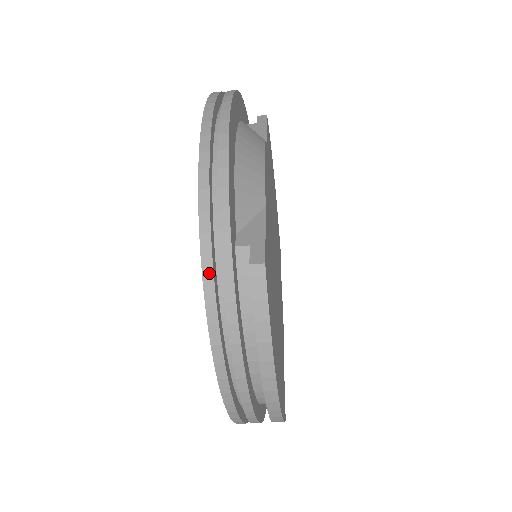
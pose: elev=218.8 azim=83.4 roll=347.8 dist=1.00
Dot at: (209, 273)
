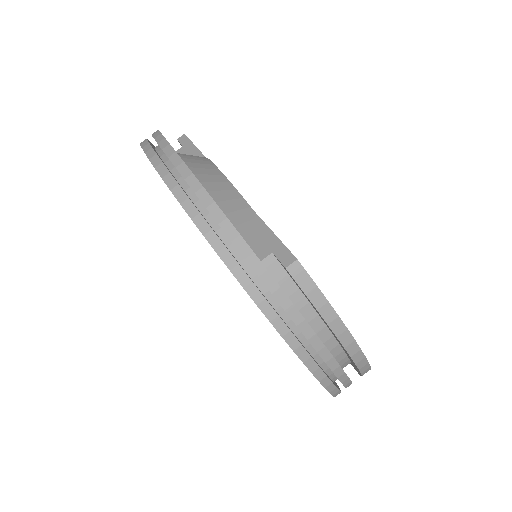
Dot at: (258, 296)
